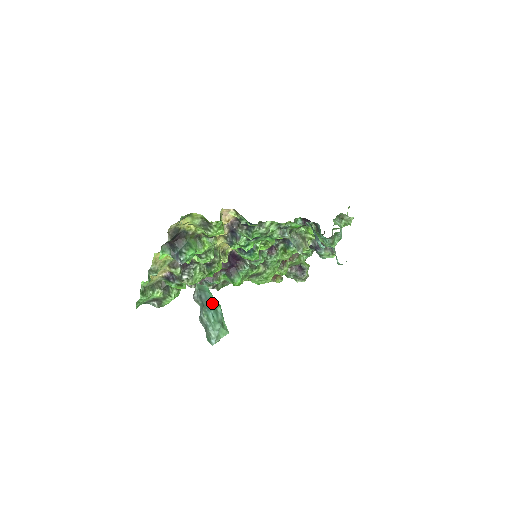
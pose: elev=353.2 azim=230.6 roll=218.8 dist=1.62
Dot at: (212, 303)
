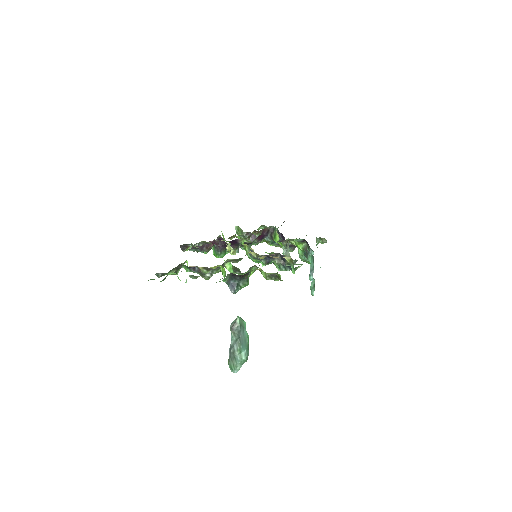
Dot at: (247, 342)
